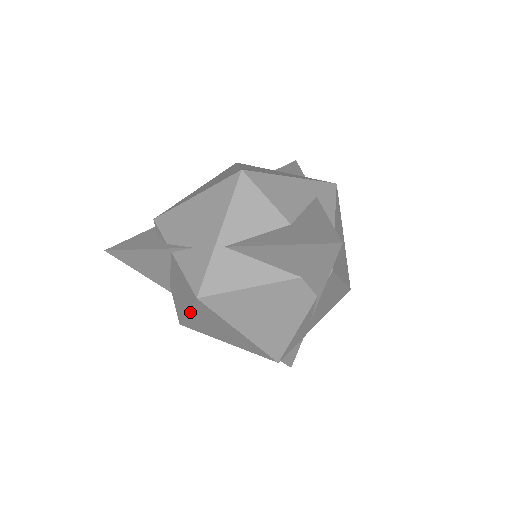
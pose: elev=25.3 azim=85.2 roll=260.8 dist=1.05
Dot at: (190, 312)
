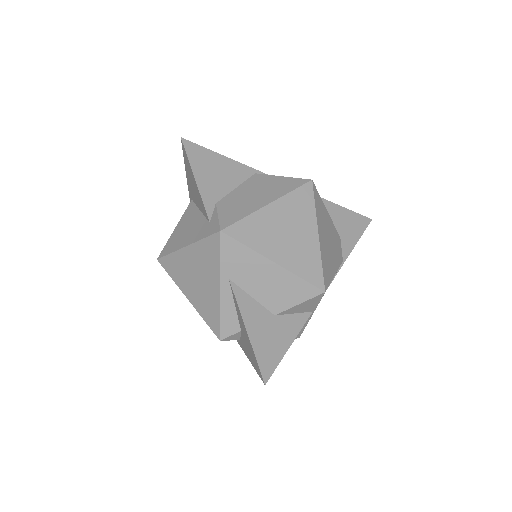
Dot at: (276, 202)
